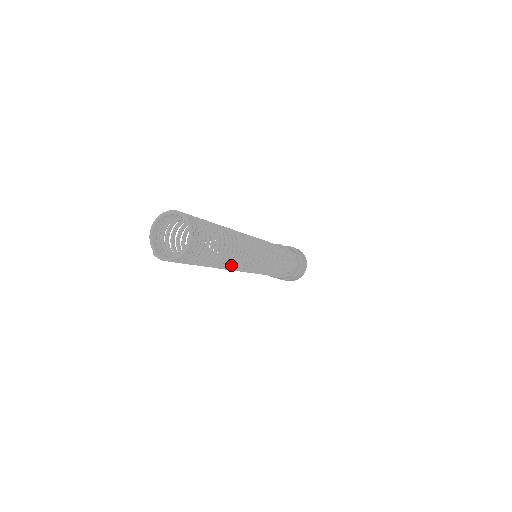
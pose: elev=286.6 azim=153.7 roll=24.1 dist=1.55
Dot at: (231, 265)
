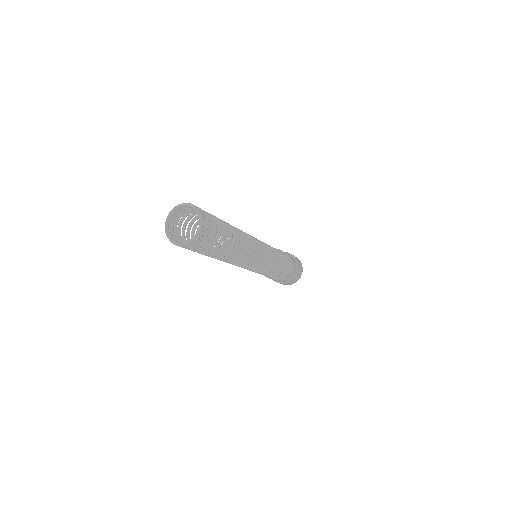
Dot at: (241, 252)
